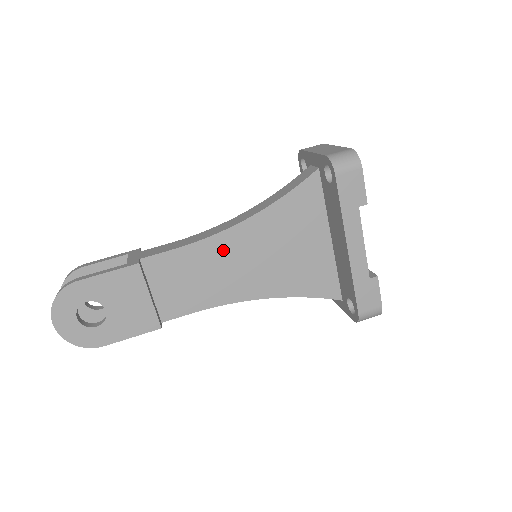
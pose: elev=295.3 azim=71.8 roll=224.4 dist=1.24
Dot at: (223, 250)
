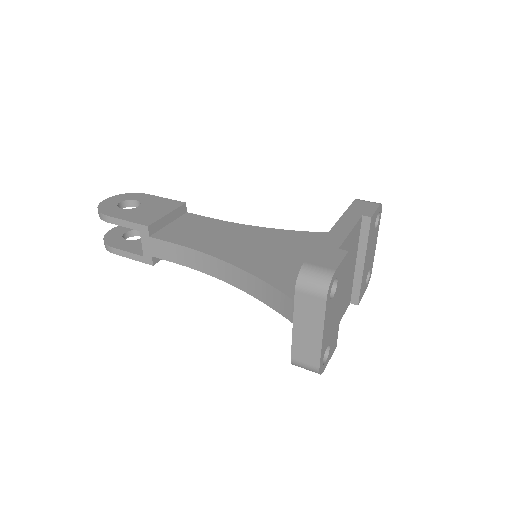
Dot at: (238, 231)
